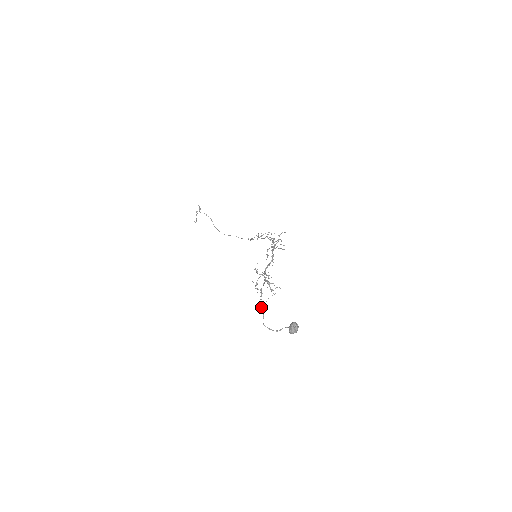
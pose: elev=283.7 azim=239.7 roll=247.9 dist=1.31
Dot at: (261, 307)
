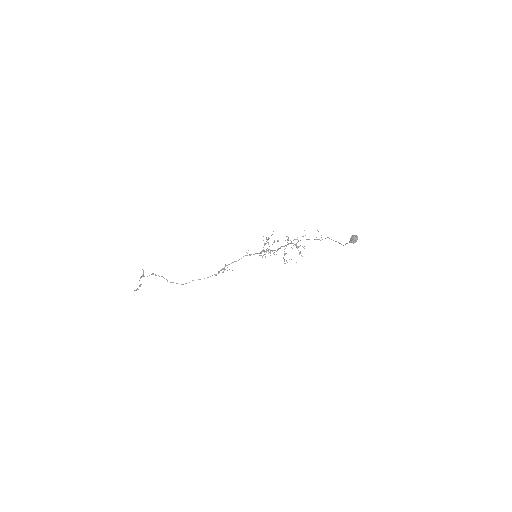
Dot at: occluded
